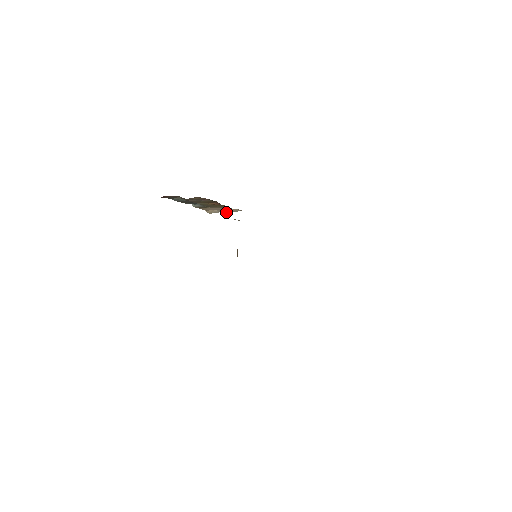
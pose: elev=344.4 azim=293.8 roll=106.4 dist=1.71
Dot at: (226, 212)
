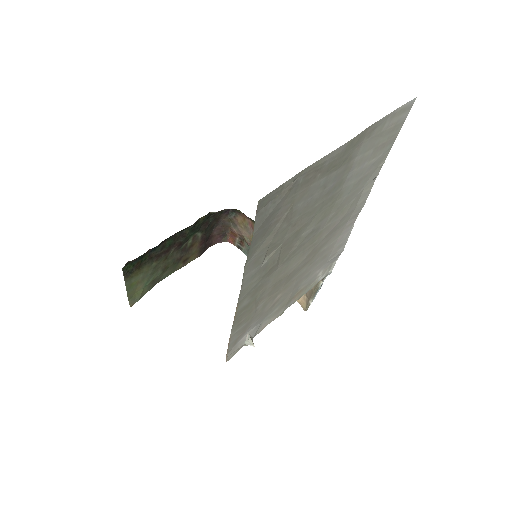
Dot at: (312, 293)
